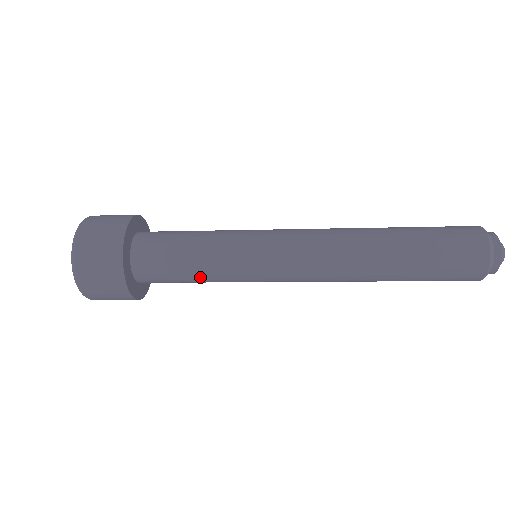
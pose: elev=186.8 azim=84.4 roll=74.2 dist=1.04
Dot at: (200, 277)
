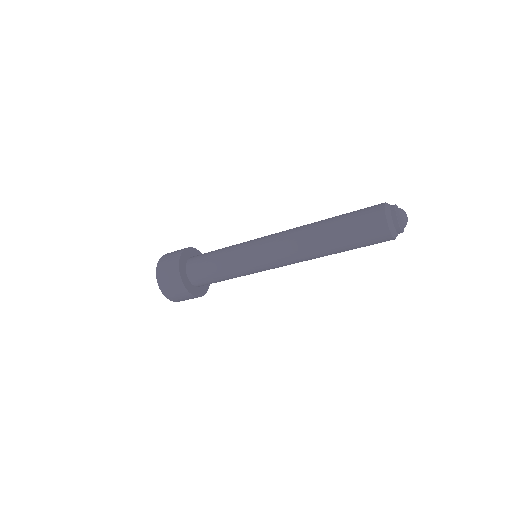
Dot at: (221, 269)
